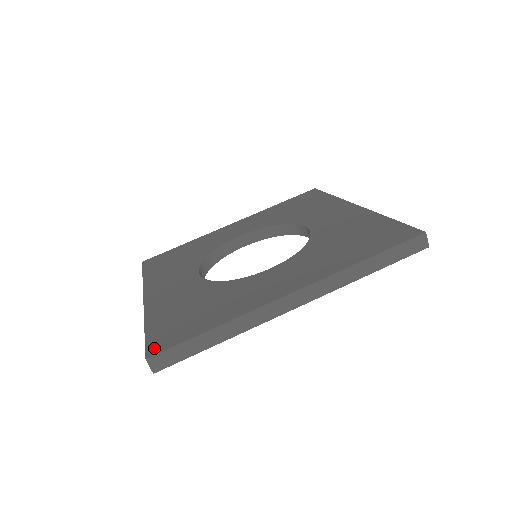
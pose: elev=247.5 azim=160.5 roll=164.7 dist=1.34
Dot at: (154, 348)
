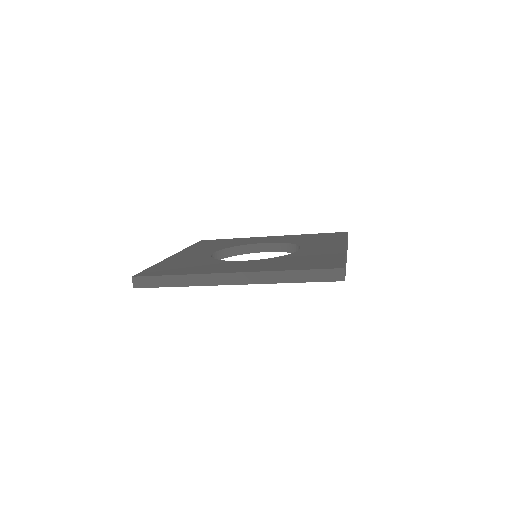
Dot at: (141, 274)
